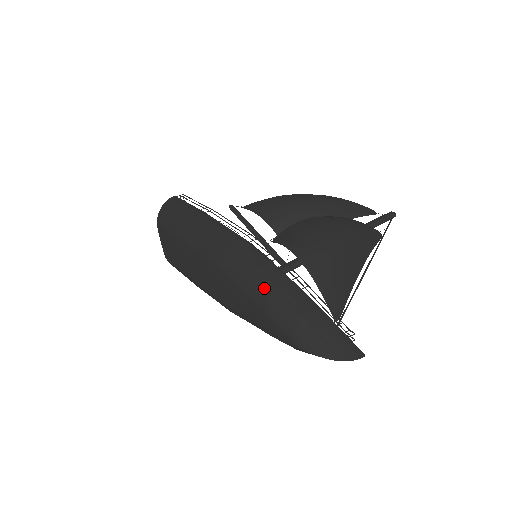
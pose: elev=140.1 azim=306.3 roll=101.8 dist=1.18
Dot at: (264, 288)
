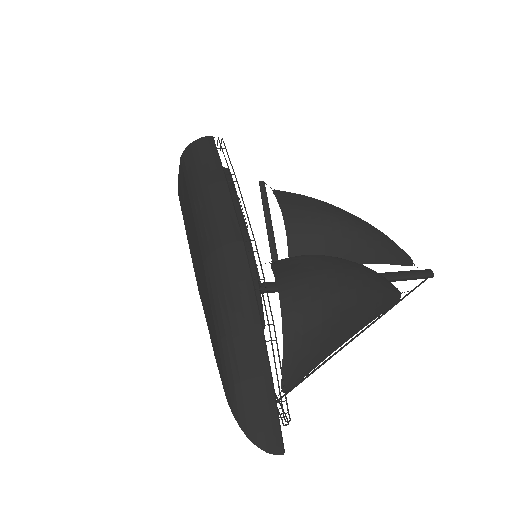
Dot at: (231, 318)
